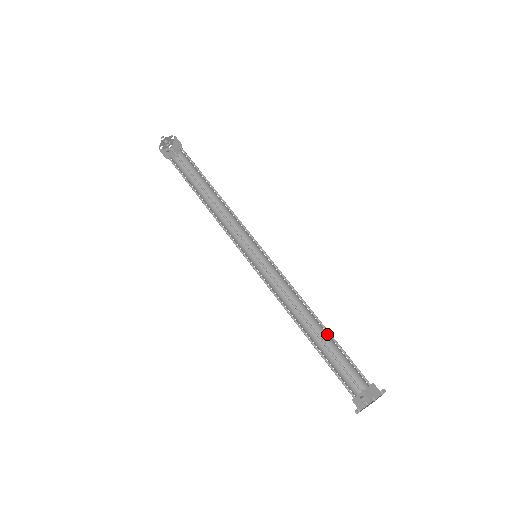
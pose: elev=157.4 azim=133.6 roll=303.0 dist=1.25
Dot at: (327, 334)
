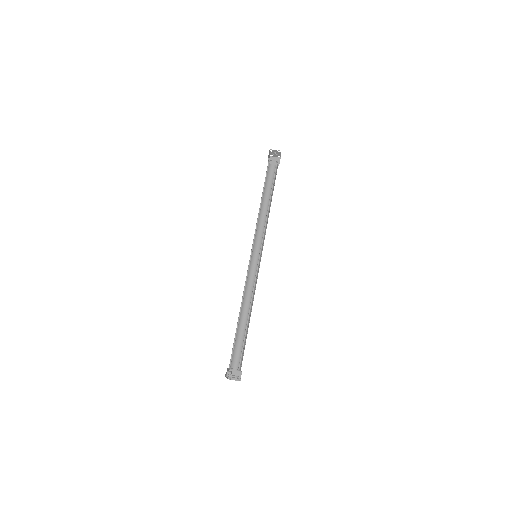
Dot at: occluded
